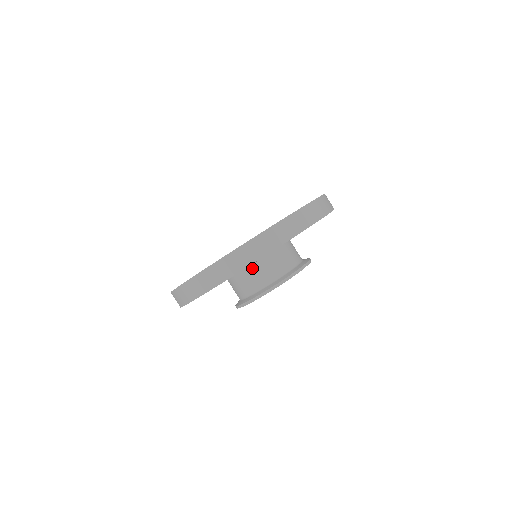
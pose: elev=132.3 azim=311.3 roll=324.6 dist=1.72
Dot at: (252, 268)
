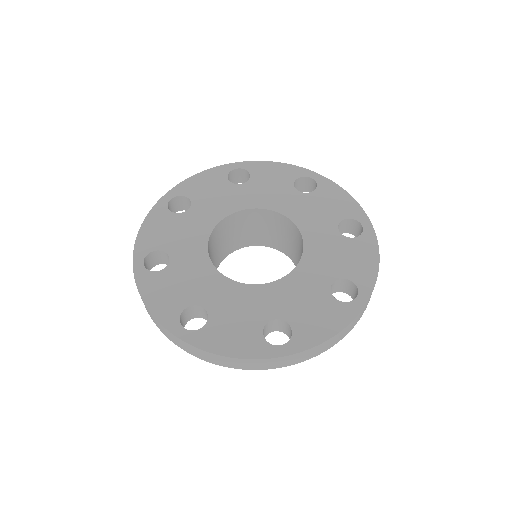
Dot at: occluded
